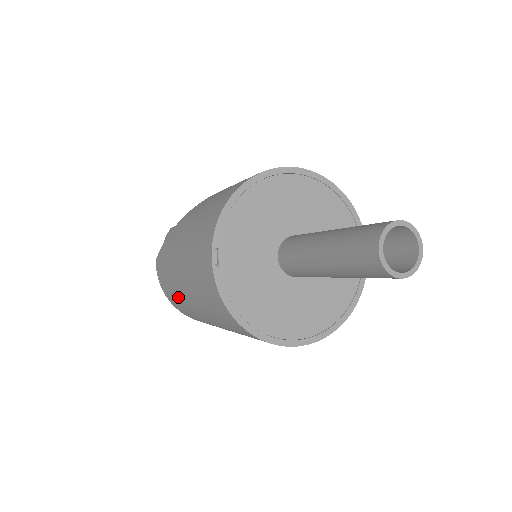
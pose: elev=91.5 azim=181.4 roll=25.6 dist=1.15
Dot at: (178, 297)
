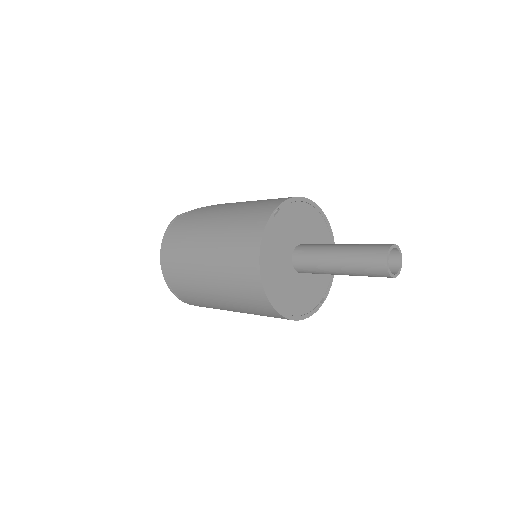
Dot at: (188, 238)
